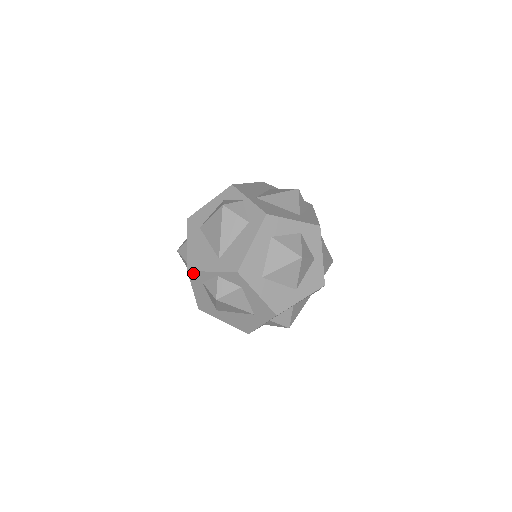
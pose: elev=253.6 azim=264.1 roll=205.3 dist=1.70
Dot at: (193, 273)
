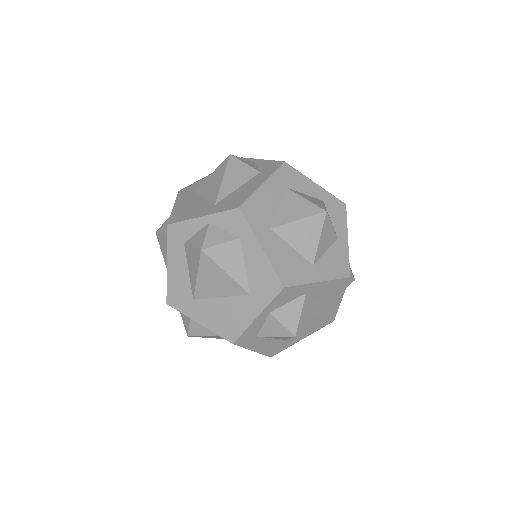
Dot at: (175, 227)
